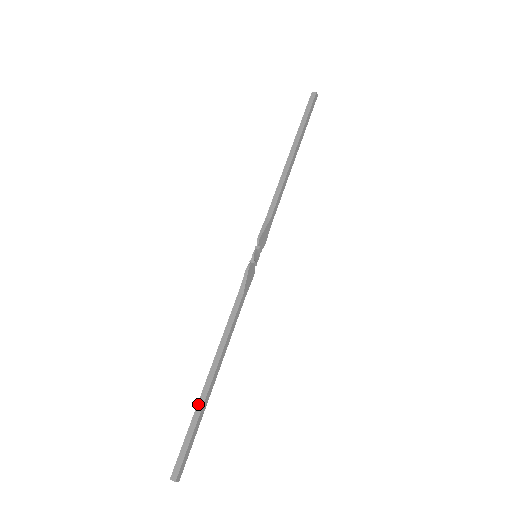
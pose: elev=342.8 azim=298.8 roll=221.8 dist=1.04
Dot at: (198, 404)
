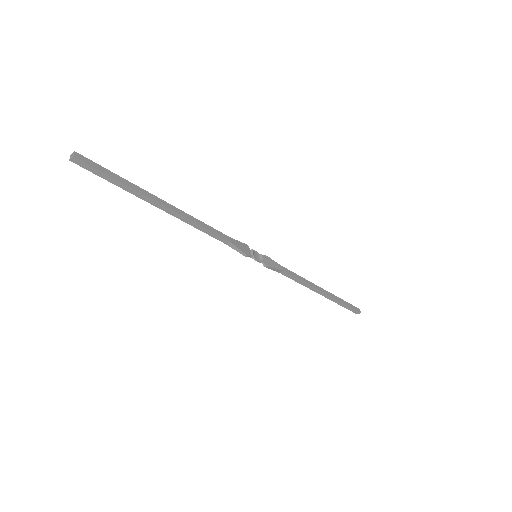
Dot at: (139, 192)
